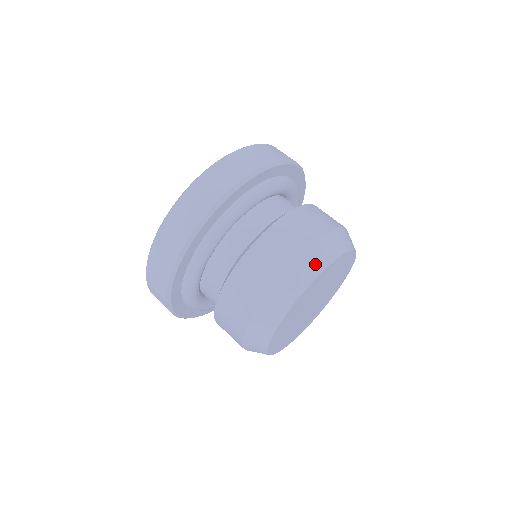
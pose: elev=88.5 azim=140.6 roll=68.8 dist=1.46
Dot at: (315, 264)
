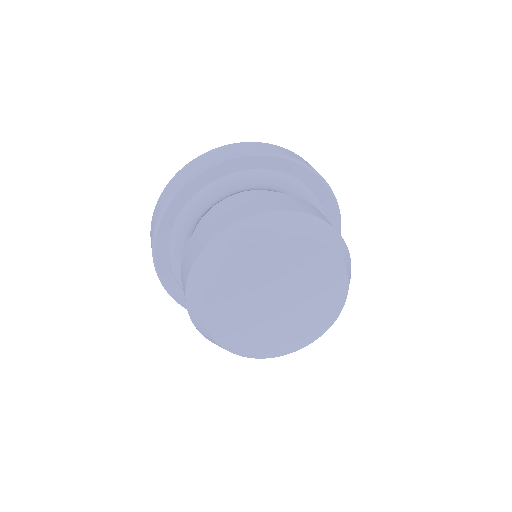
Dot at: (228, 246)
